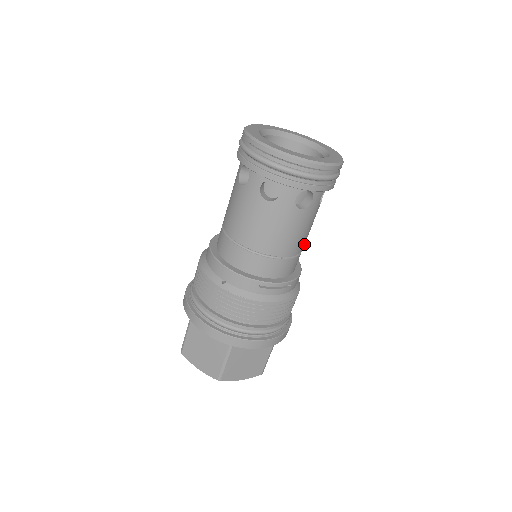
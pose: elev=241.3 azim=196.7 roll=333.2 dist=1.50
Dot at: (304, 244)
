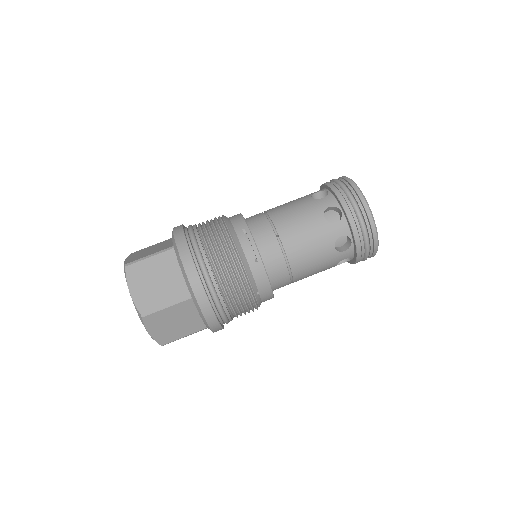
Dot at: (296, 262)
